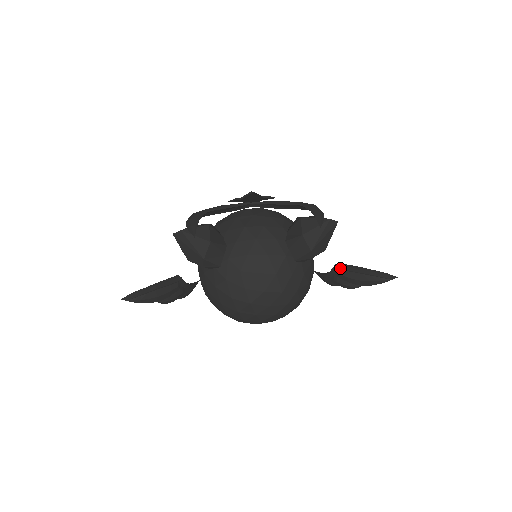
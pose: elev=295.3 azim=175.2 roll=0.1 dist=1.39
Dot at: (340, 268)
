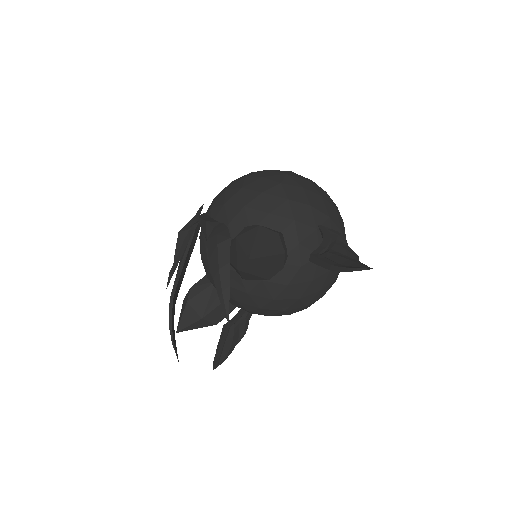
Dot at: occluded
